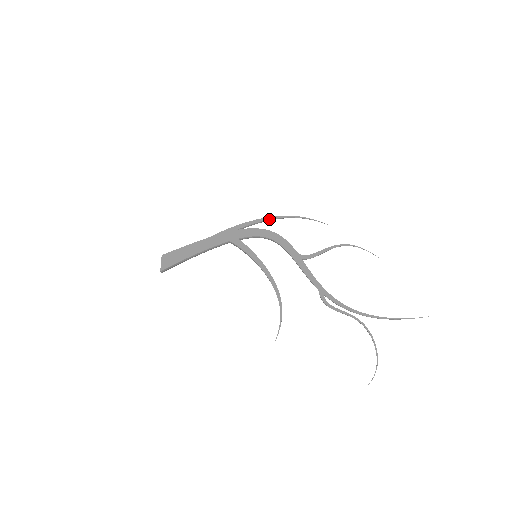
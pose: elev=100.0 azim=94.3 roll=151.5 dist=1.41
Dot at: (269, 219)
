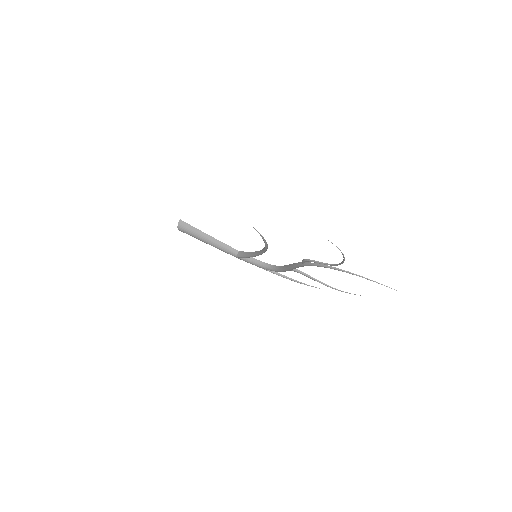
Dot at: occluded
